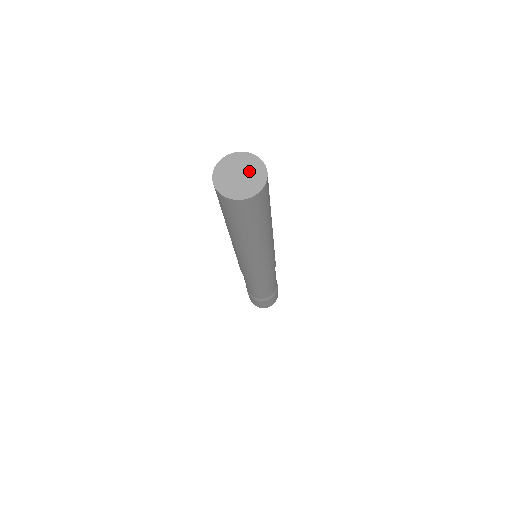
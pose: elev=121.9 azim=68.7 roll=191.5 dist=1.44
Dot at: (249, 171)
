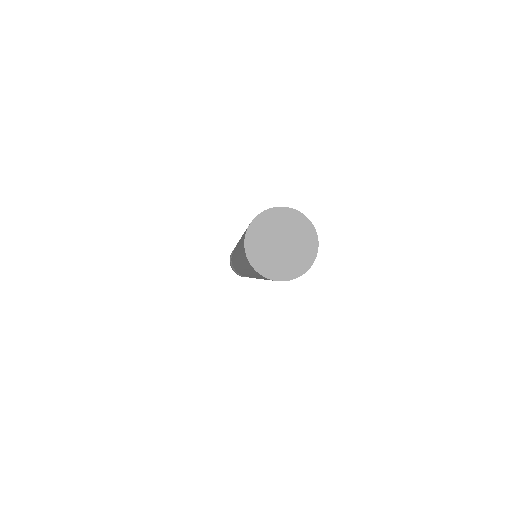
Dot at: (290, 233)
